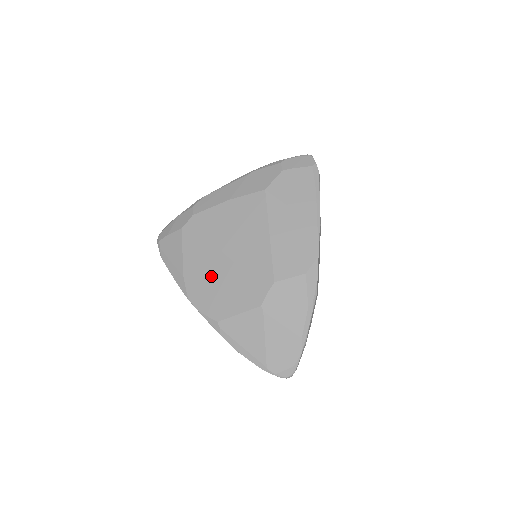
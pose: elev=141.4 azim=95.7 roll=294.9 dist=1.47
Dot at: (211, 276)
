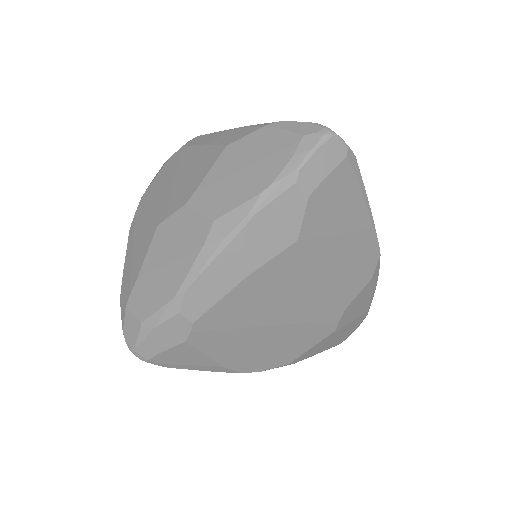
Dot at: (262, 348)
